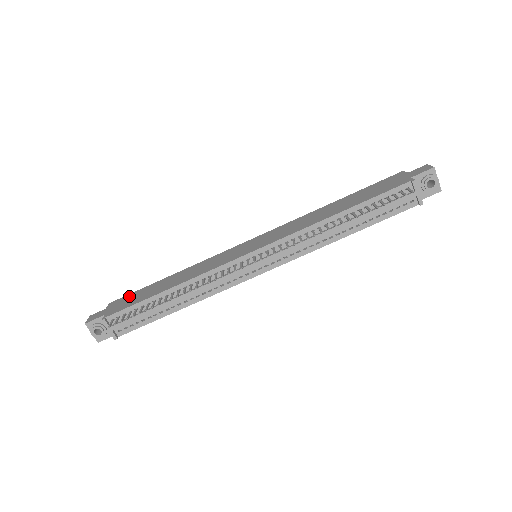
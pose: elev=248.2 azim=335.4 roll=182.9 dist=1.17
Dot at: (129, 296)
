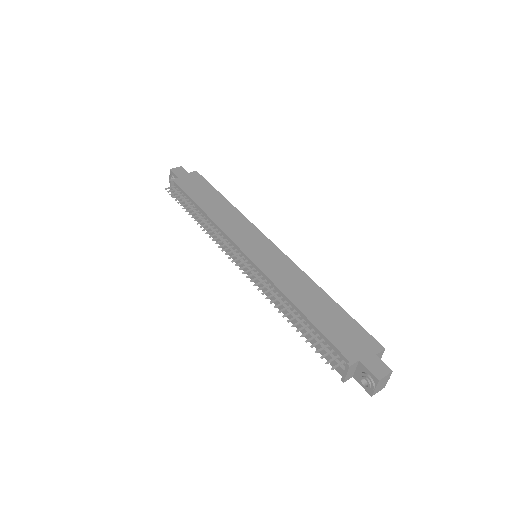
Dot at: (202, 181)
